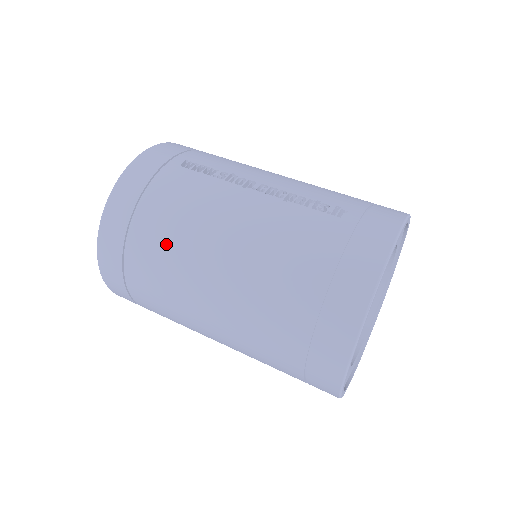
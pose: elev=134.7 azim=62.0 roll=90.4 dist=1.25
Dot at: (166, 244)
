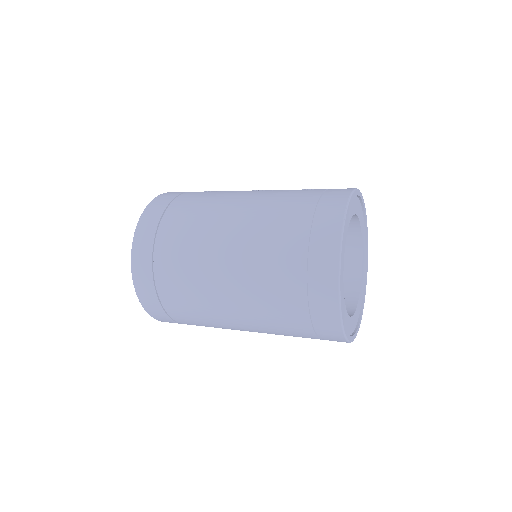
Dot at: (189, 224)
